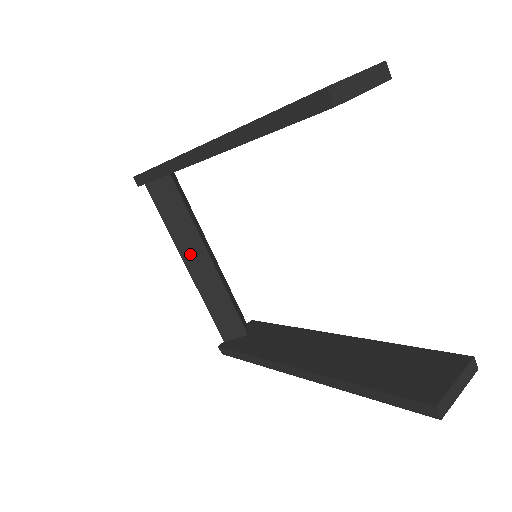
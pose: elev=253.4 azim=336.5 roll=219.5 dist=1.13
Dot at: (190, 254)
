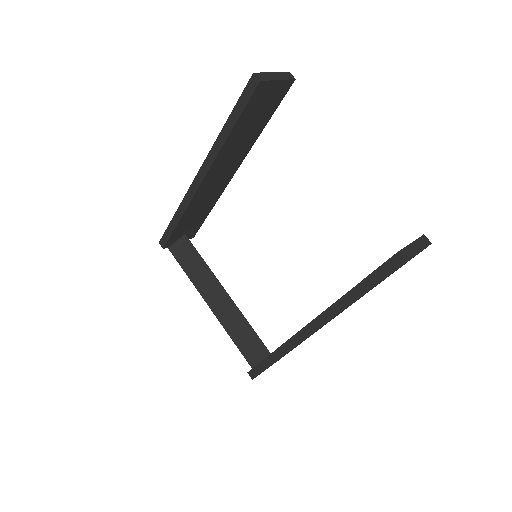
Dot at: (210, 294)
